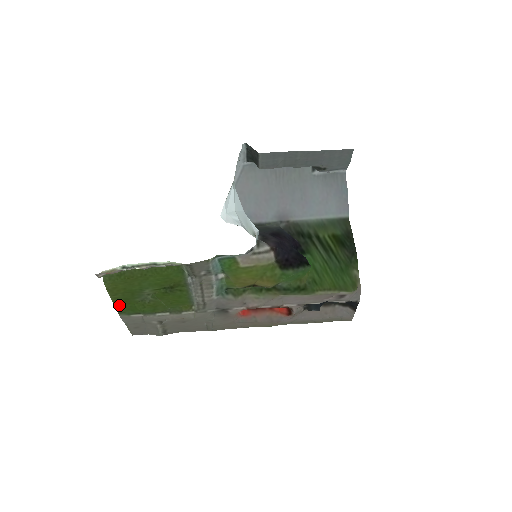
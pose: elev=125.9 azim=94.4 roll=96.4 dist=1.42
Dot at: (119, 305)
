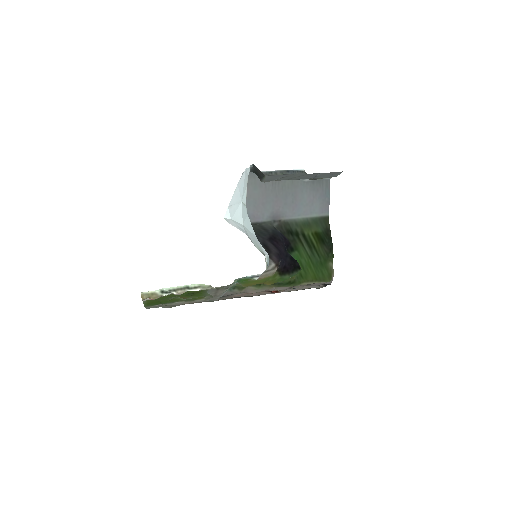
Dot at: (147, 304)
